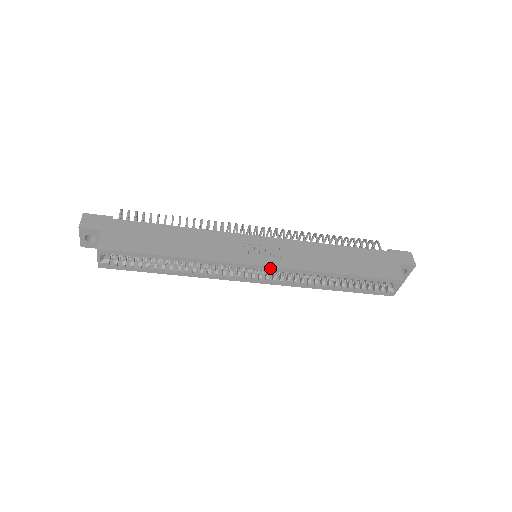
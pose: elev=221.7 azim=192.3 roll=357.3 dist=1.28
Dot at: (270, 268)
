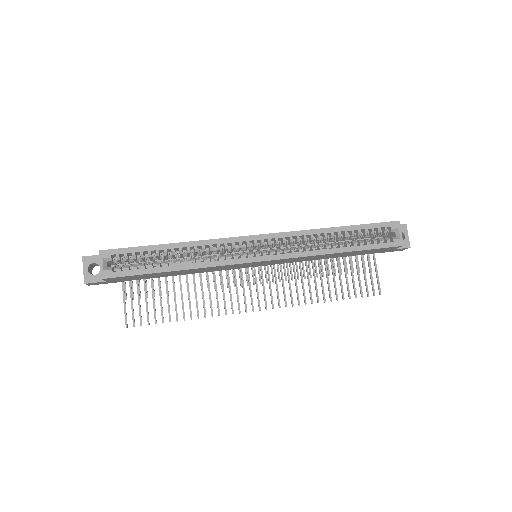
Dot at: (267, 236)
